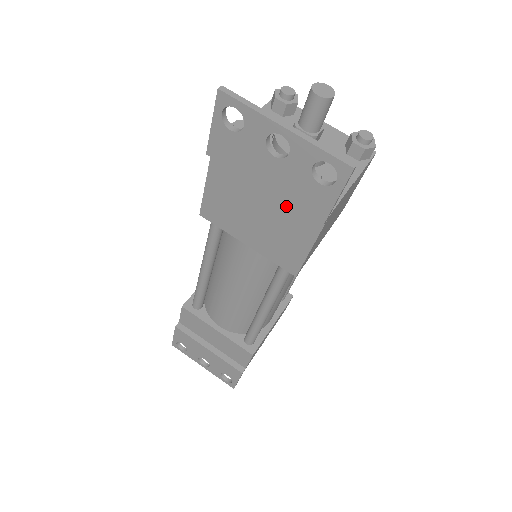
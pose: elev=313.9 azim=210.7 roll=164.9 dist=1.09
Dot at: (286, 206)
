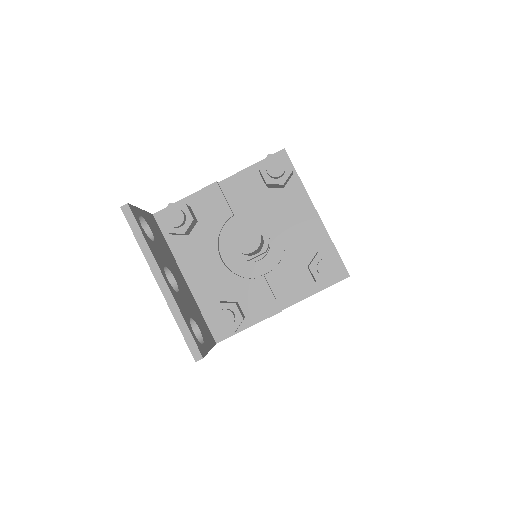
Dot at: occluded
